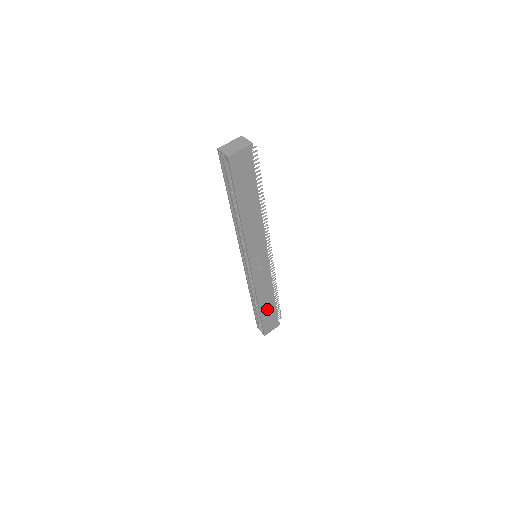
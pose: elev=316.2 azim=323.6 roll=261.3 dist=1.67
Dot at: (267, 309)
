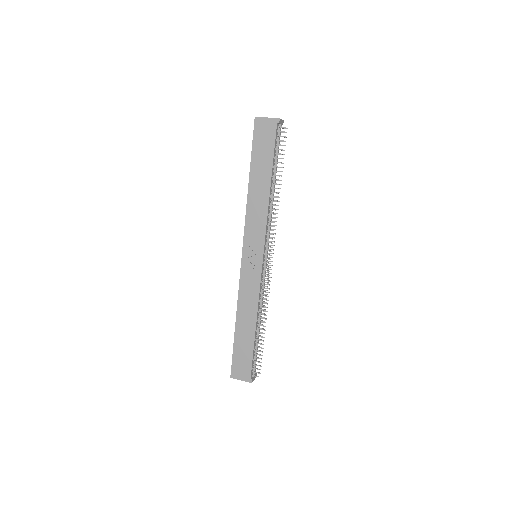
Dot at: (244, 337)
